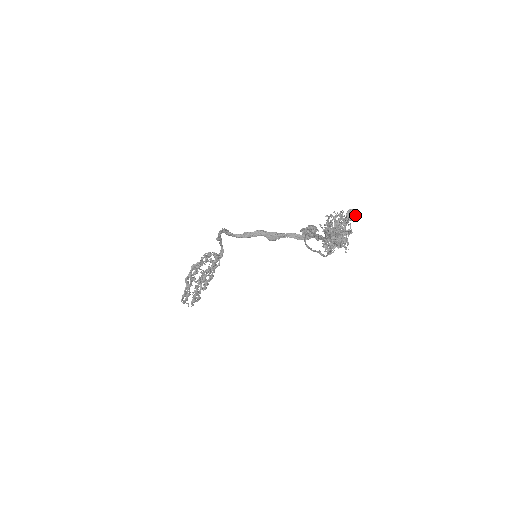
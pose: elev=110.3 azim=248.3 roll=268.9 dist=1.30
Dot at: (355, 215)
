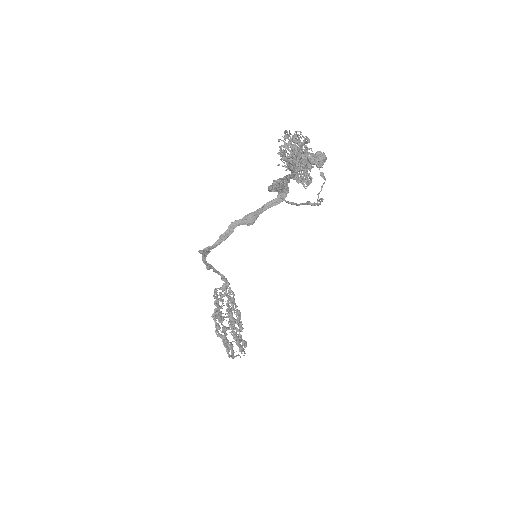
Dot at: (322, 156)
